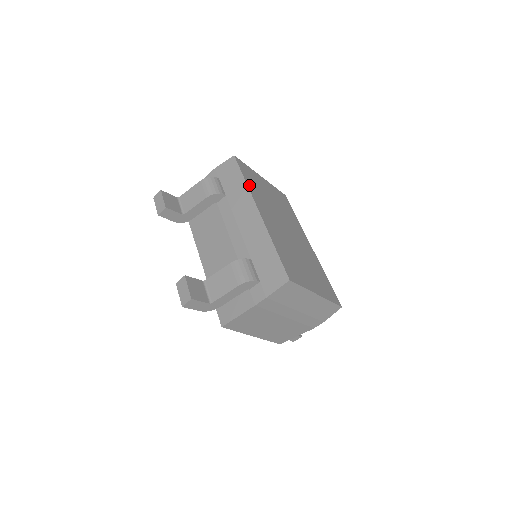
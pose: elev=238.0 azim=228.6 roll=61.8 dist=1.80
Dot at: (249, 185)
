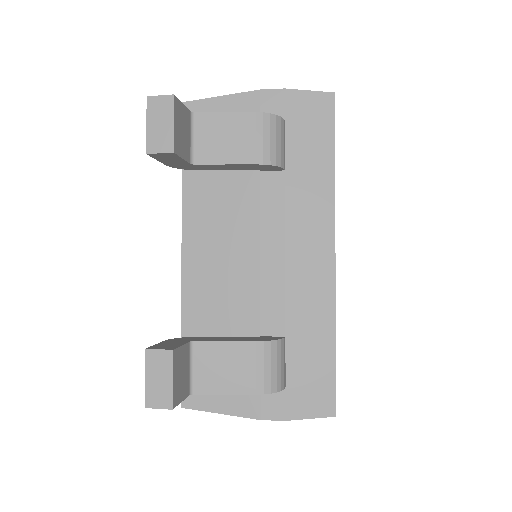
Dot at: (334, 178)
